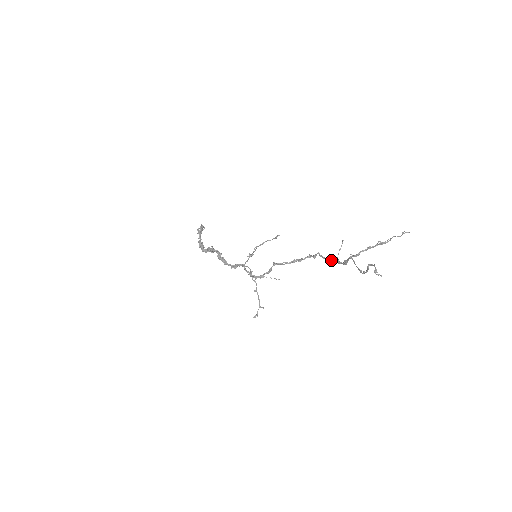
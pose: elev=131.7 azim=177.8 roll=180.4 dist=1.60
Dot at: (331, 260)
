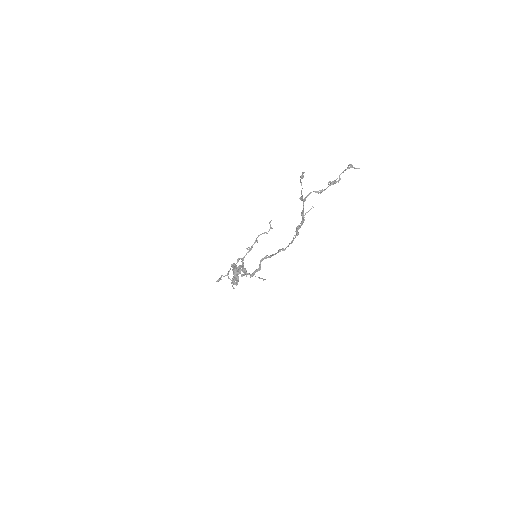
Dot at: (298, 226)
